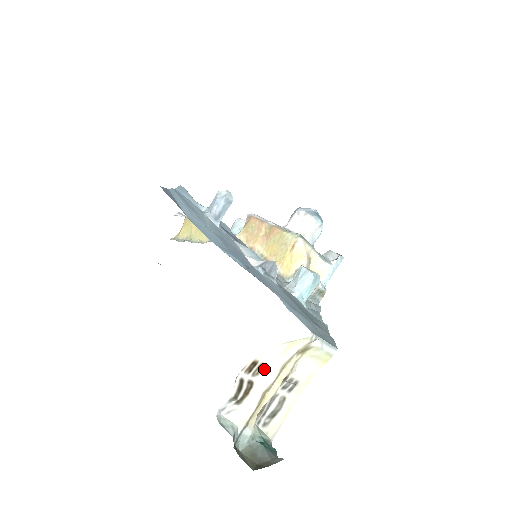
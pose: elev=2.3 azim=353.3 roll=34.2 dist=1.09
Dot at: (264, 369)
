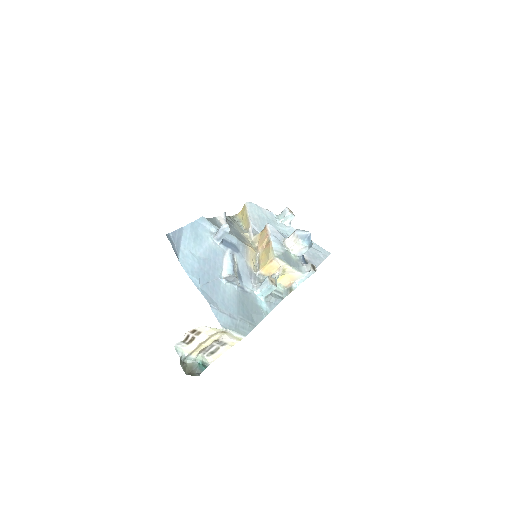
Dot at: (201, 334)
